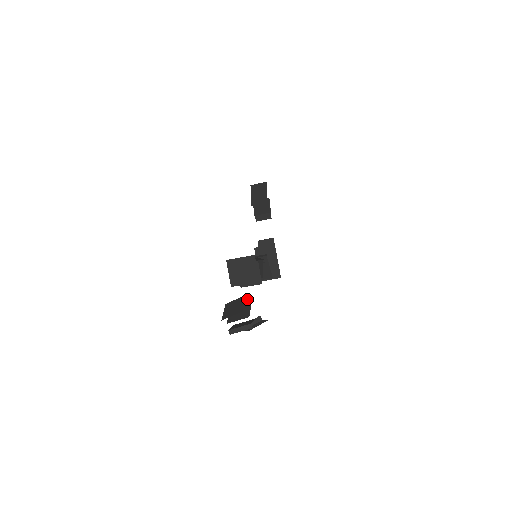
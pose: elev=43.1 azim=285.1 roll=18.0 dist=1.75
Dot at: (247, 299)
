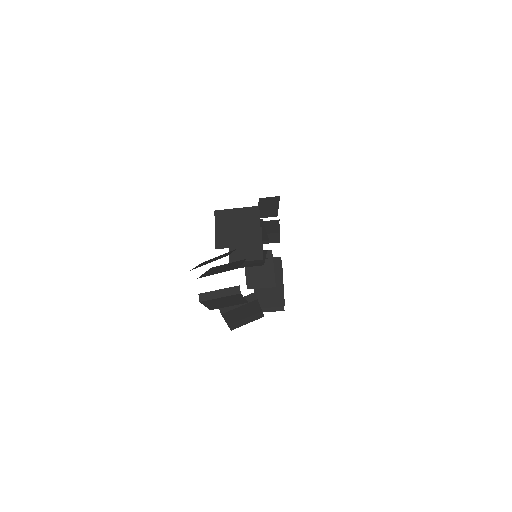
Dot at: (238, 261)
